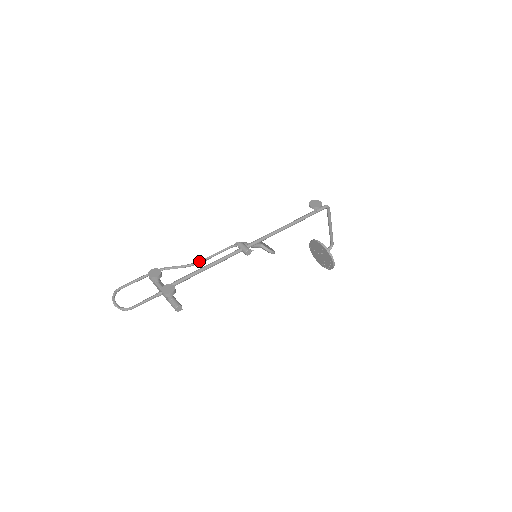
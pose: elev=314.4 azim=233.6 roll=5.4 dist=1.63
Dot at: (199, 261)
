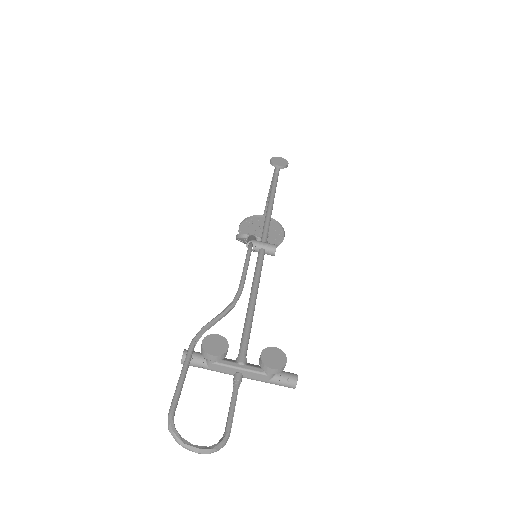
Dot at: (239, 291)
